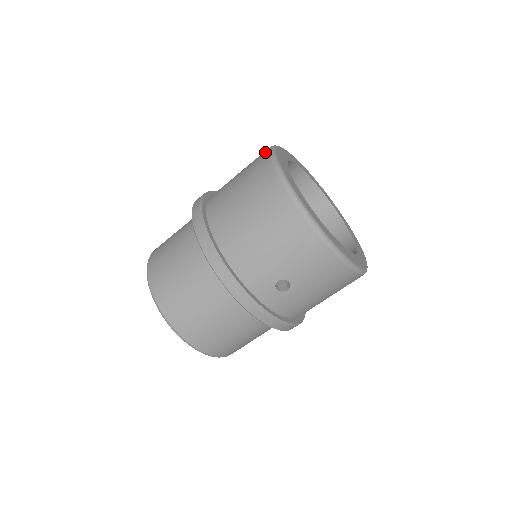
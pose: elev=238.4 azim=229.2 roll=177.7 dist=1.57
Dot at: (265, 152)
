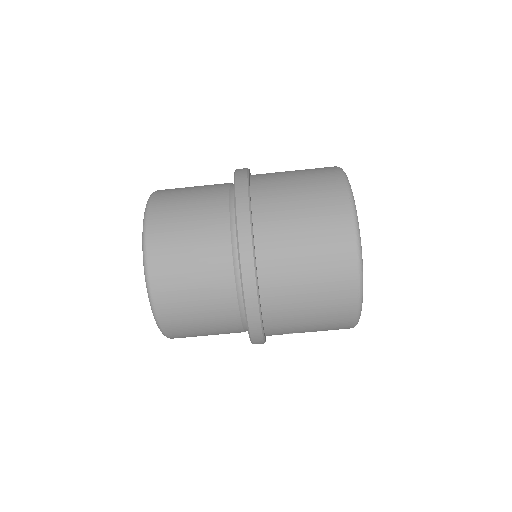
Dot at: (347, 213)
